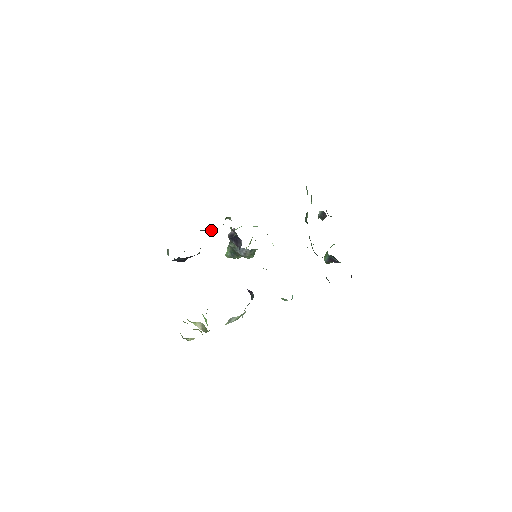
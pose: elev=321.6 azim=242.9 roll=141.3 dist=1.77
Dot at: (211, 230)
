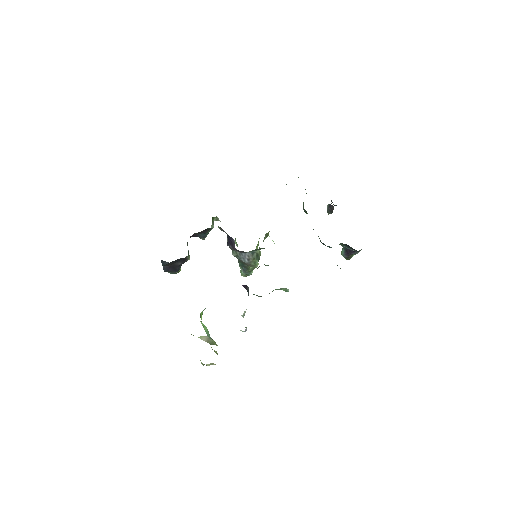
Dot at: (200, 234)
